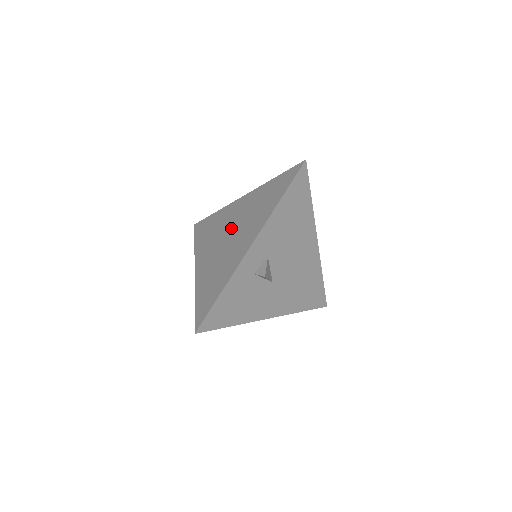
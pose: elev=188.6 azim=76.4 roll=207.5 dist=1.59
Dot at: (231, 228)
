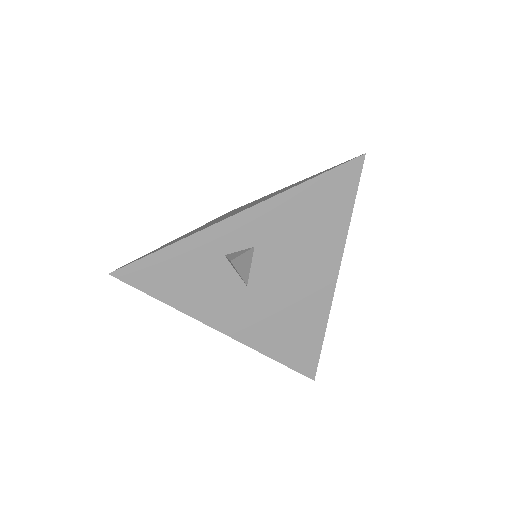
Dot at: occluded
